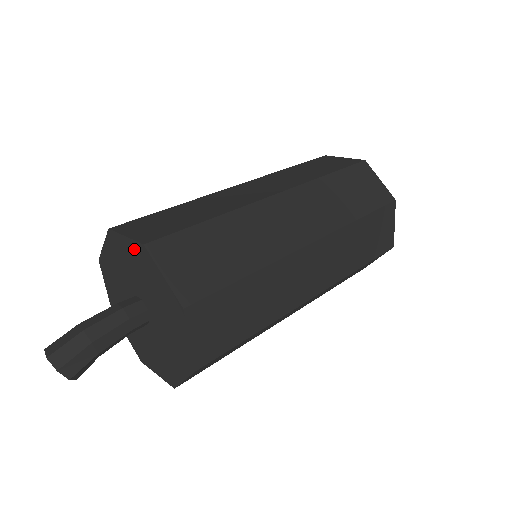
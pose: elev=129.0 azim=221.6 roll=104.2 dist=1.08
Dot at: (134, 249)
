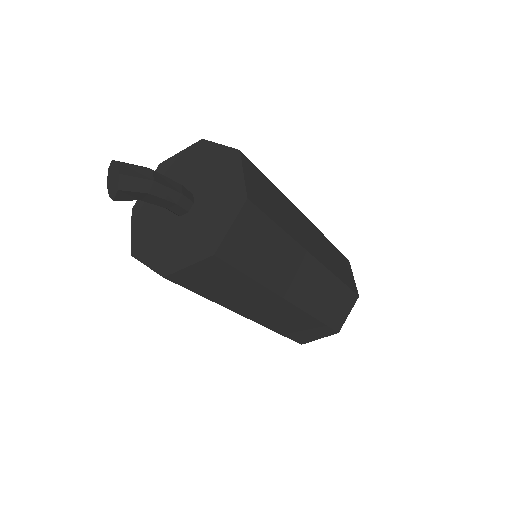
Dot at: (223, 153)
